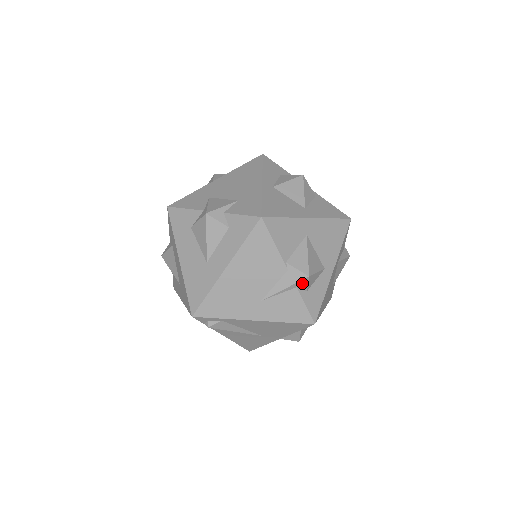
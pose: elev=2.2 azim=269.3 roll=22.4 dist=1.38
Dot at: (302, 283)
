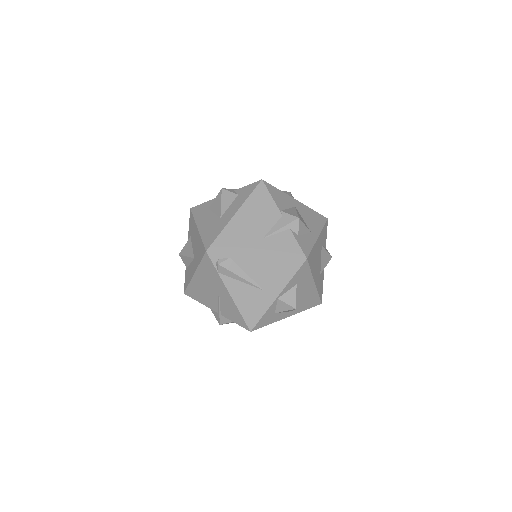
Dot at: (294, 225)
